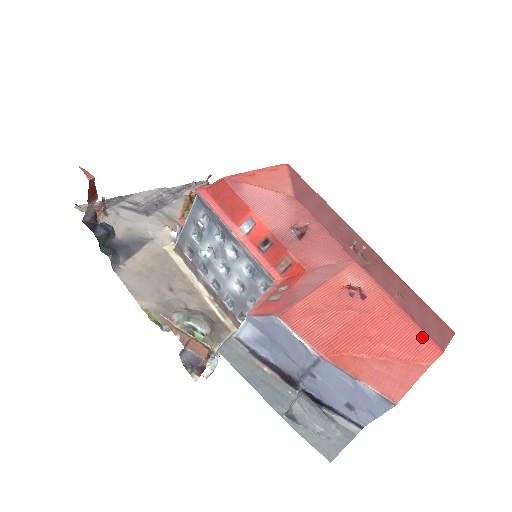
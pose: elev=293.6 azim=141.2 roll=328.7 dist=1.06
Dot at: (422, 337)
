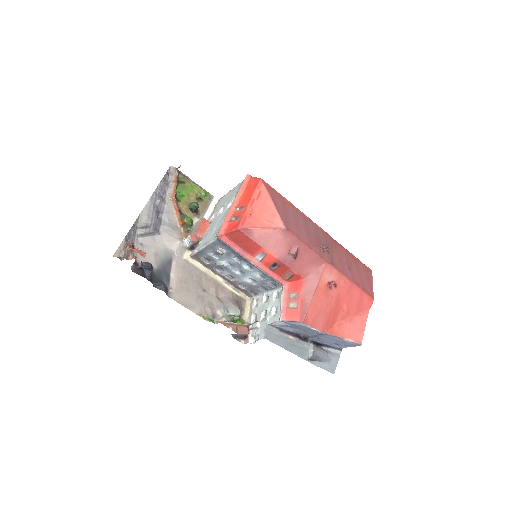
Dot at: (364, 296)
